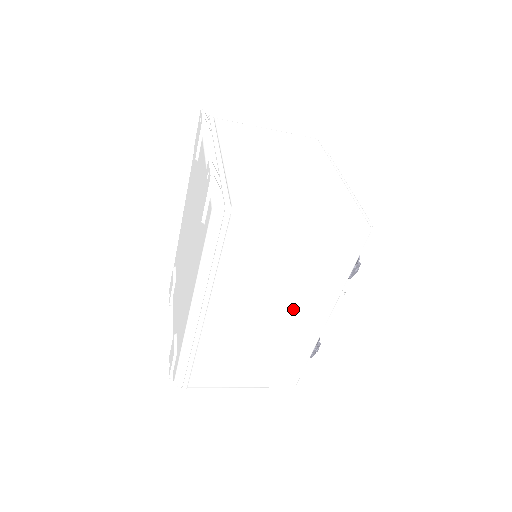
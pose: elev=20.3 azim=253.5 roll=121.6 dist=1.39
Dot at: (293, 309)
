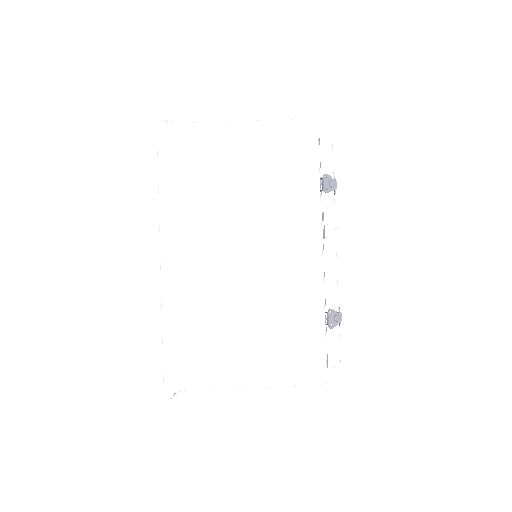
Dot at: (272, 236)
